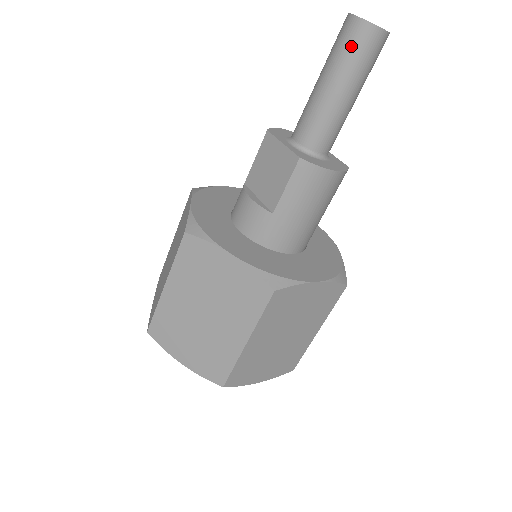
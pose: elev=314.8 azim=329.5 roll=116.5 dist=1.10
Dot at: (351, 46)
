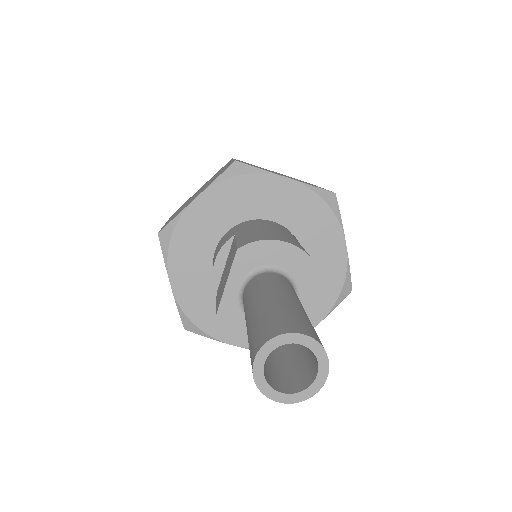
Dot at: occluded
